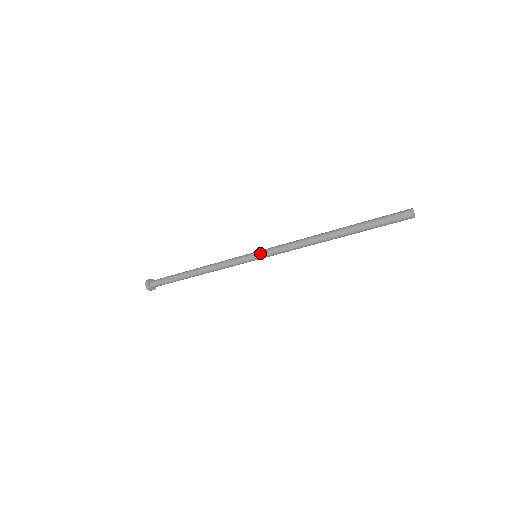
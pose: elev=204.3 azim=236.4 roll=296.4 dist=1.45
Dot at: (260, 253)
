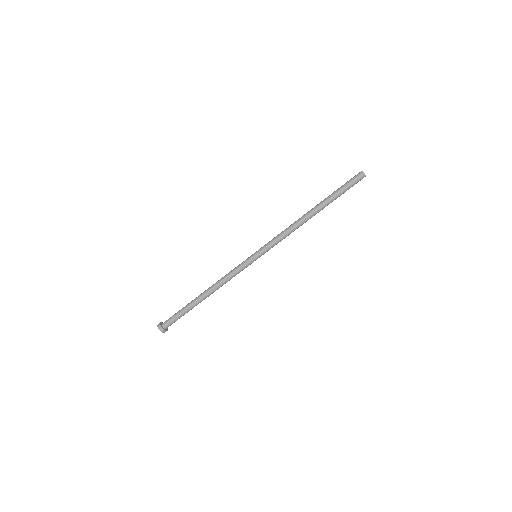
Dot at: (259, 249)
